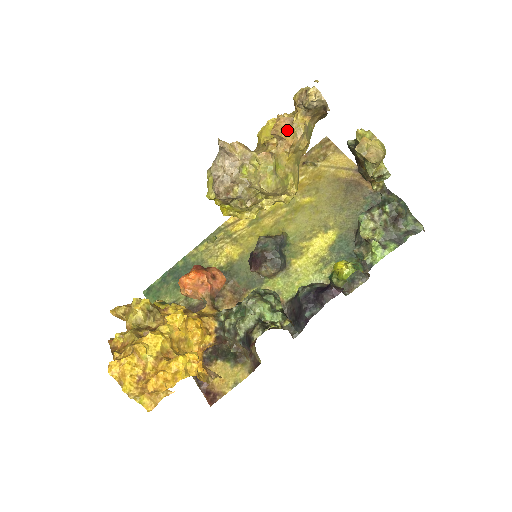
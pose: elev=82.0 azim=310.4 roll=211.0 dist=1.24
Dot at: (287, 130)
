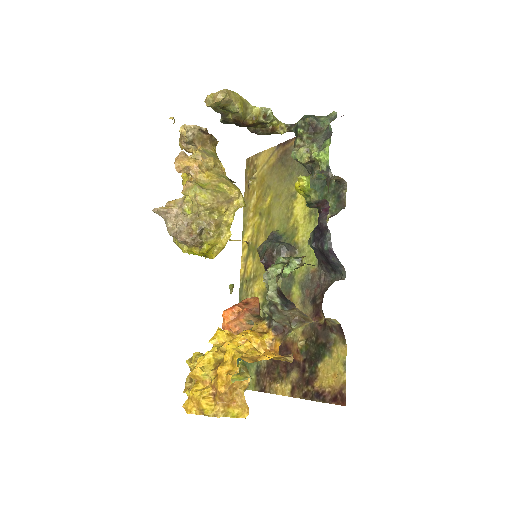
Dot at: (185, 160)
